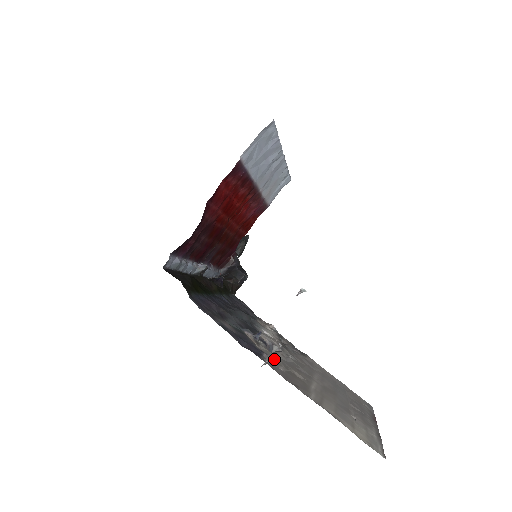
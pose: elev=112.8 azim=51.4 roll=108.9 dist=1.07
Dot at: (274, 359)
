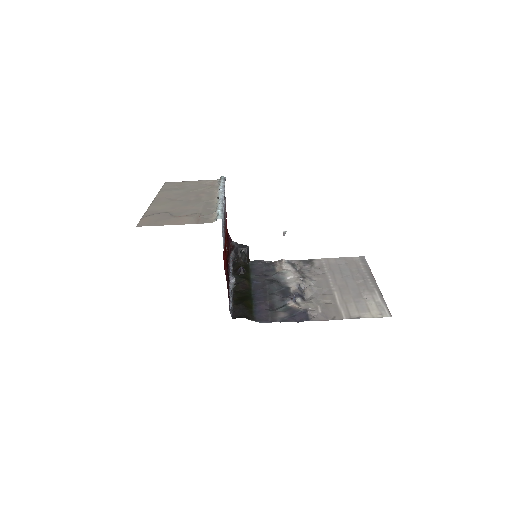
Dot at: (312, 307)
